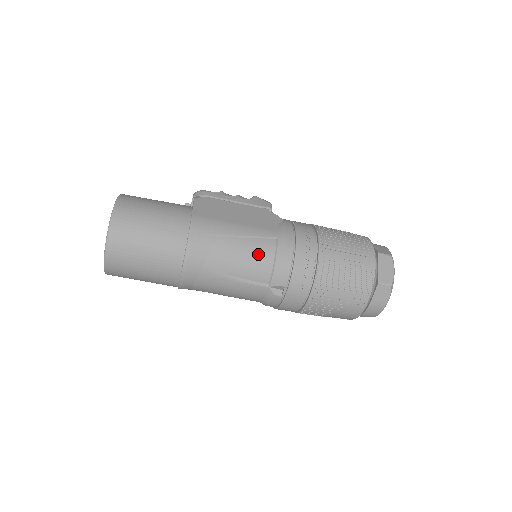
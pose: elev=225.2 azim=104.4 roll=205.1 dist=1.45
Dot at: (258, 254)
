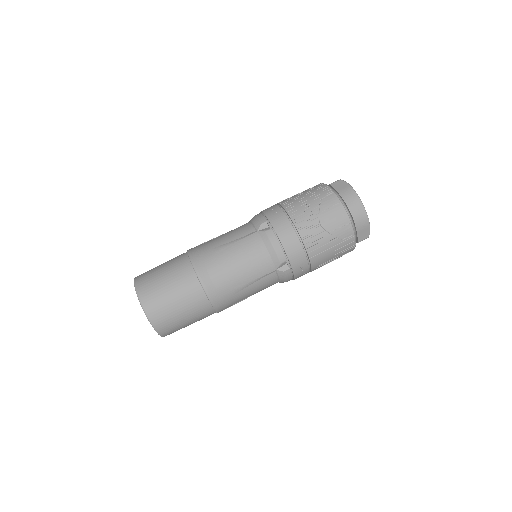
Dot at: (238, 228)
